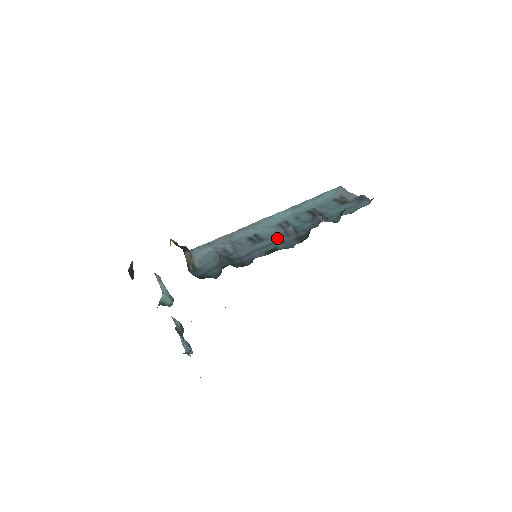
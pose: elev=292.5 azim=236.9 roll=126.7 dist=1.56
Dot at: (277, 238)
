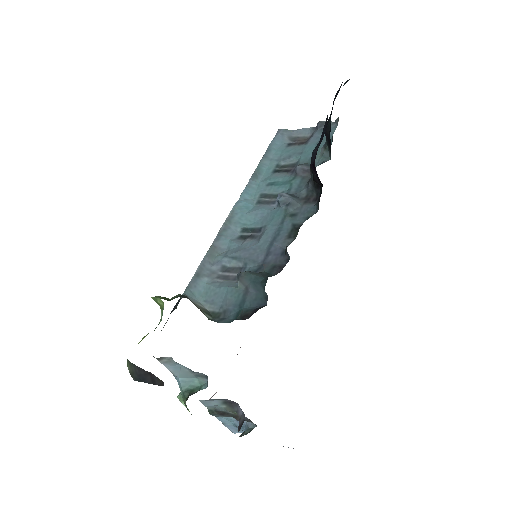
Dot at: (279, 216)
